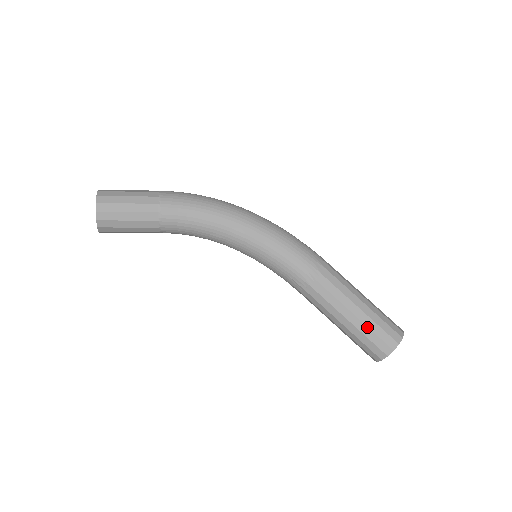
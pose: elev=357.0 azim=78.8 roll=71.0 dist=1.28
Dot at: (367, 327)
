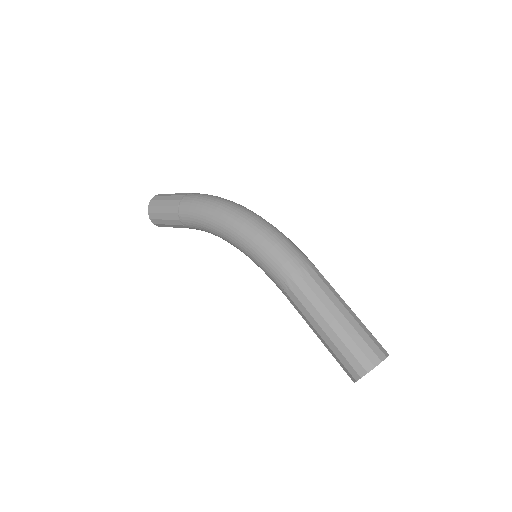
Dot at: (332, 351)
